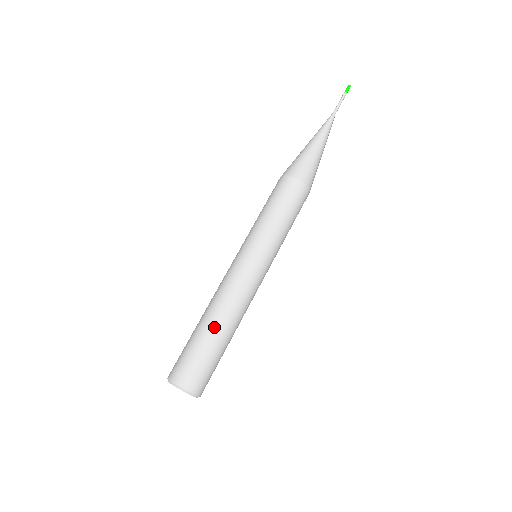
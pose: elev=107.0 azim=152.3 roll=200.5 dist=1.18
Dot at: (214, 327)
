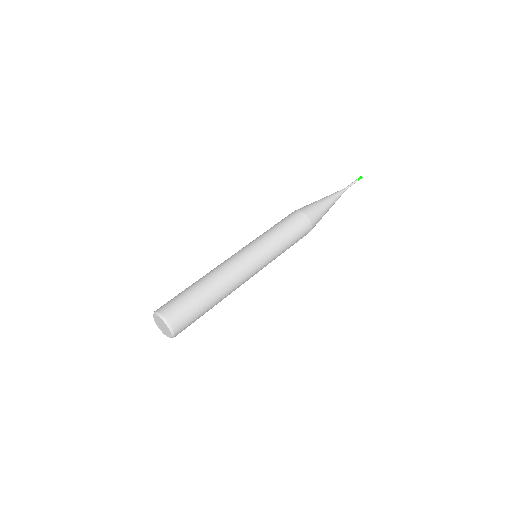
Dot at: (208, 287)
